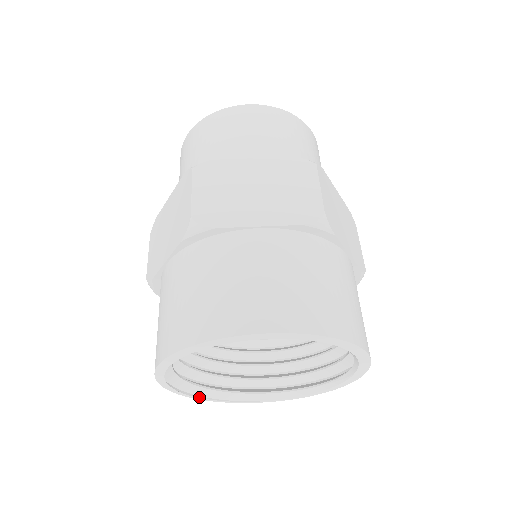
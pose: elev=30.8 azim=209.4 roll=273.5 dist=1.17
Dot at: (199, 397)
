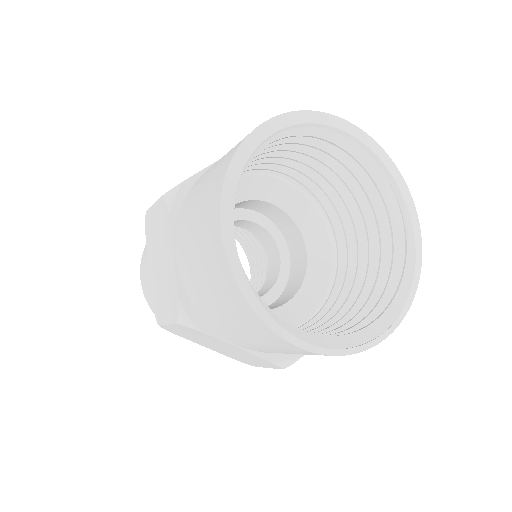
Dot at: (327, 349)
